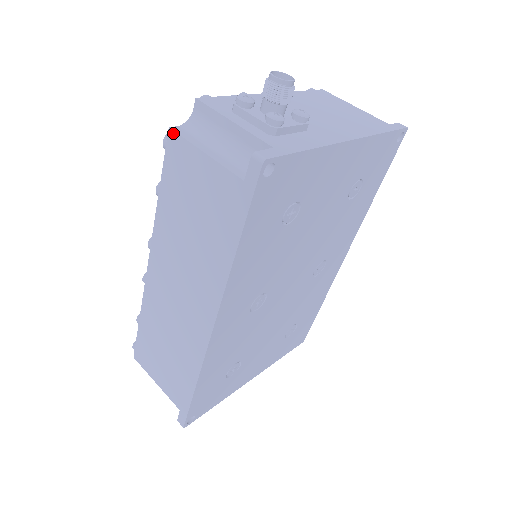
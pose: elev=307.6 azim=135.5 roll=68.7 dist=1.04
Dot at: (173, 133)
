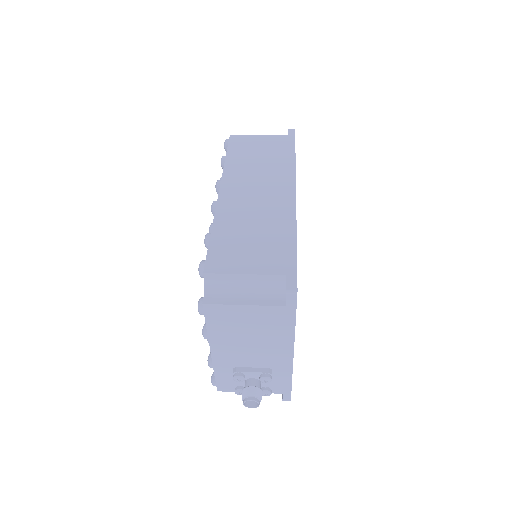
Dot at: (234, 136)
